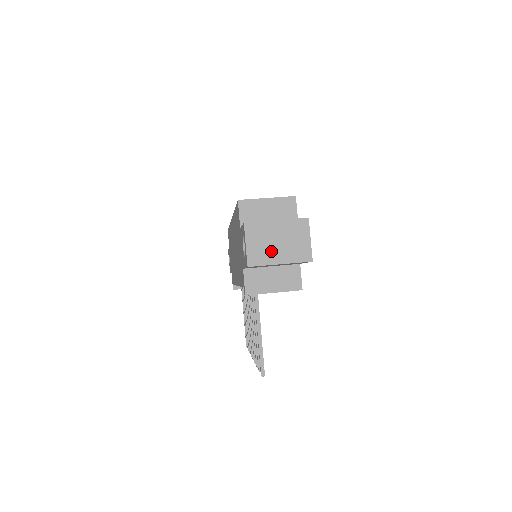
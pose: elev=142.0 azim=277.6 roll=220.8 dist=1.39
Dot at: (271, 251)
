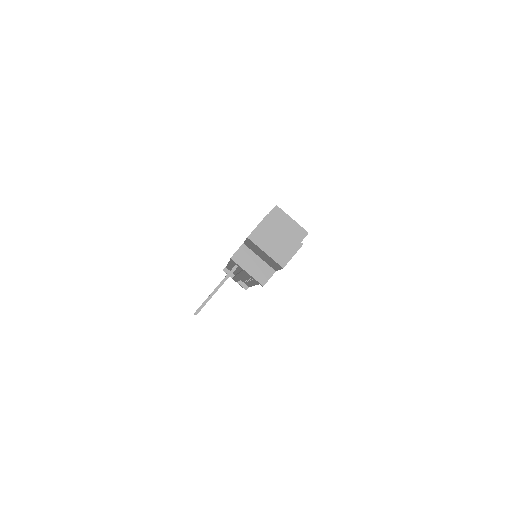
Dot at: (267, 241)
